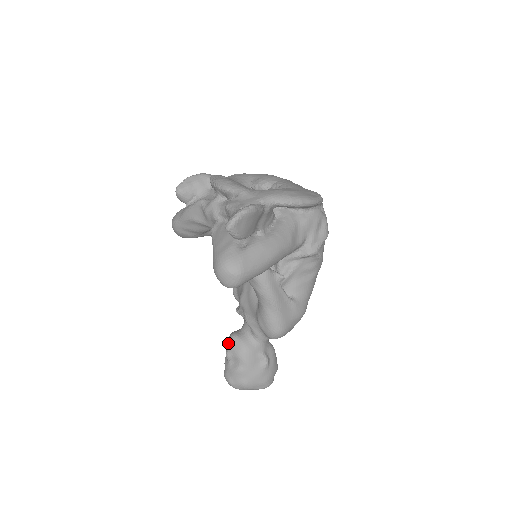
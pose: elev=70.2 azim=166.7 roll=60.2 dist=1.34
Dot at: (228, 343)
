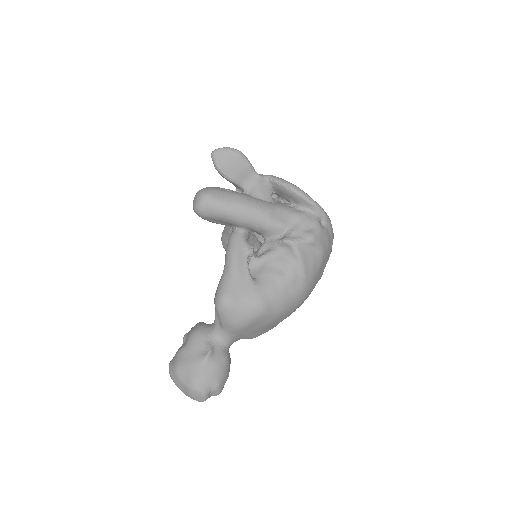
Dot at: occluded
